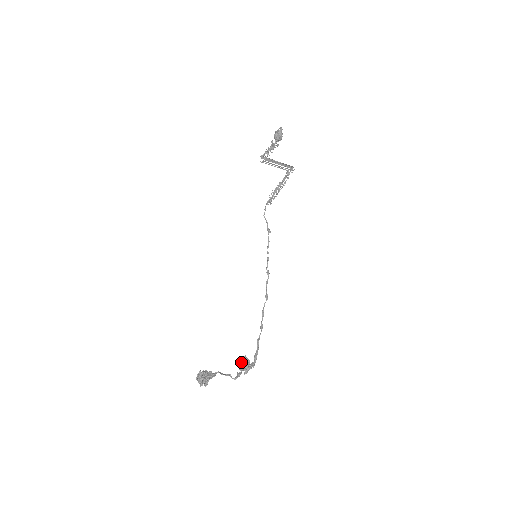
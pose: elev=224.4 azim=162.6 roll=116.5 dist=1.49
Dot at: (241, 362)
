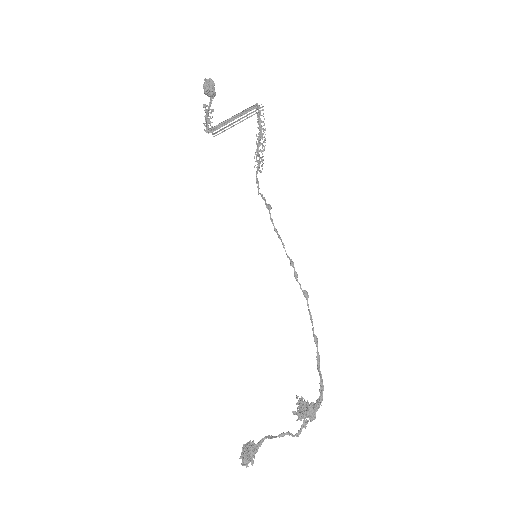
Dot at: (299, 406)
